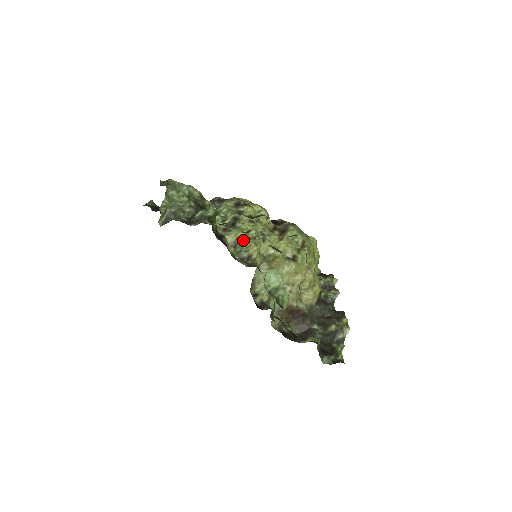
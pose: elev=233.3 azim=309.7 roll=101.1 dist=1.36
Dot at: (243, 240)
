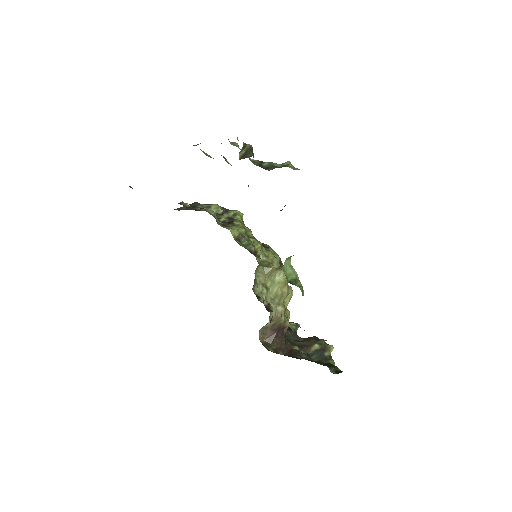
Dot at: (245, 236)
